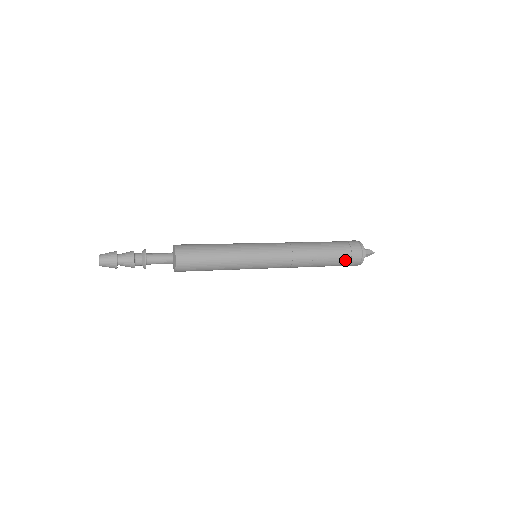
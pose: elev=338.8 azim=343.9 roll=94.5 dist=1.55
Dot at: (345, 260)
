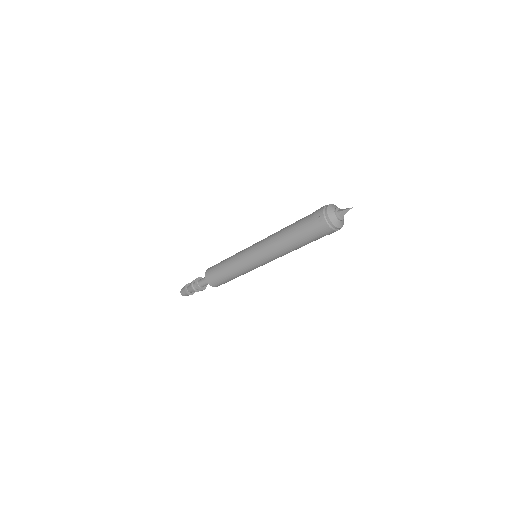
Dot at: (323, 236)
